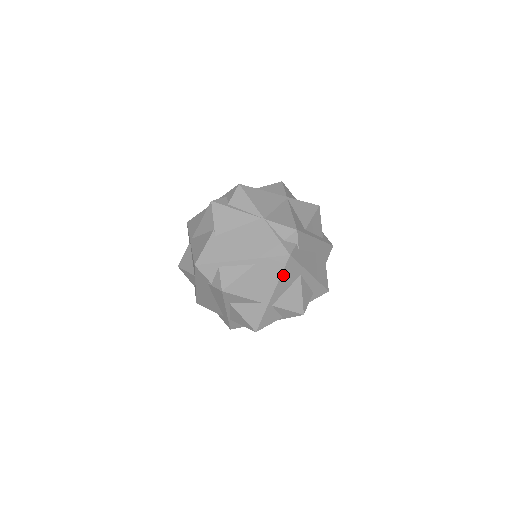
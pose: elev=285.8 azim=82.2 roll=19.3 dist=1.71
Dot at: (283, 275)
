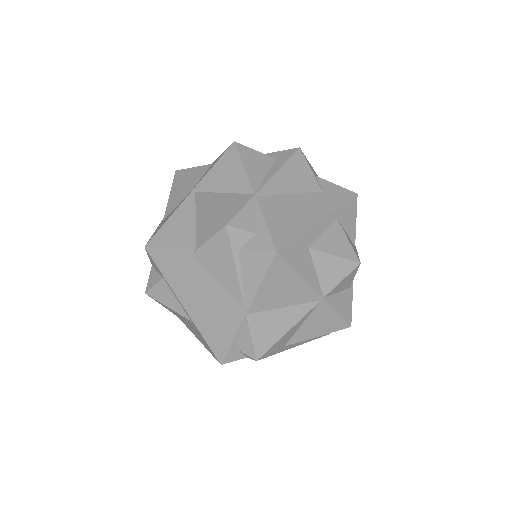
Dot at: occluded
